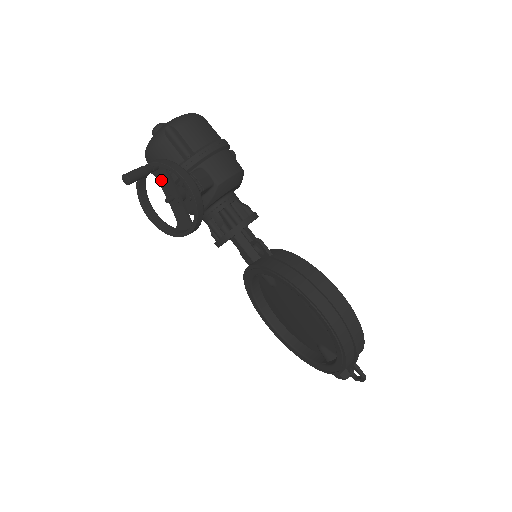
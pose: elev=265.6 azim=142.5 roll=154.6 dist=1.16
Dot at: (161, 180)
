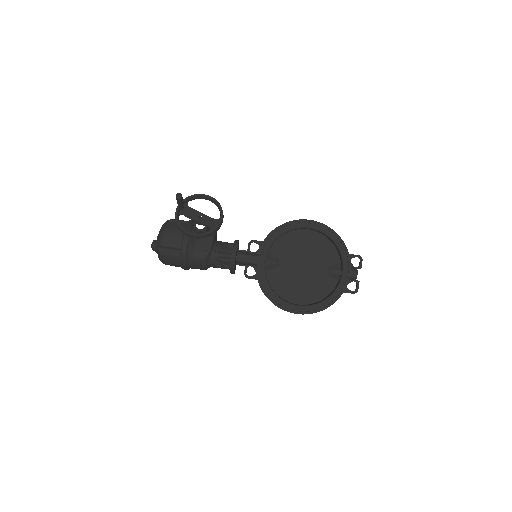
Dot at: (188, 214)
